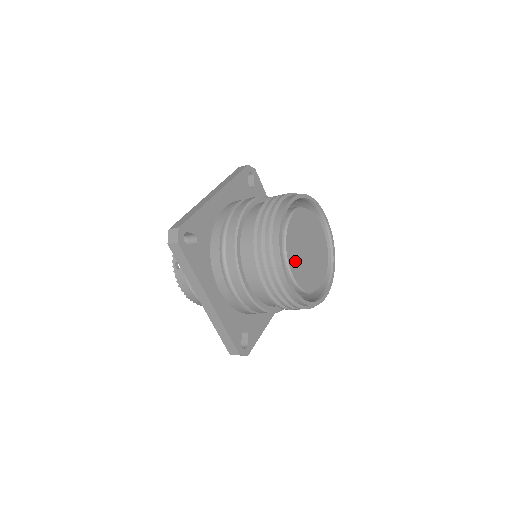
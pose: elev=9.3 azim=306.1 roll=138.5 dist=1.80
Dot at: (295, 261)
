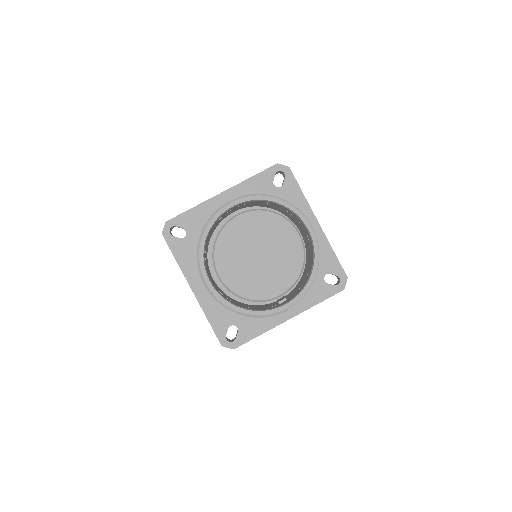
Dot at: (228, 264)
